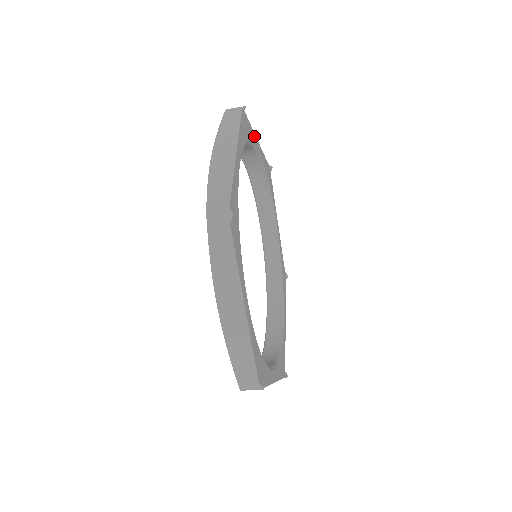
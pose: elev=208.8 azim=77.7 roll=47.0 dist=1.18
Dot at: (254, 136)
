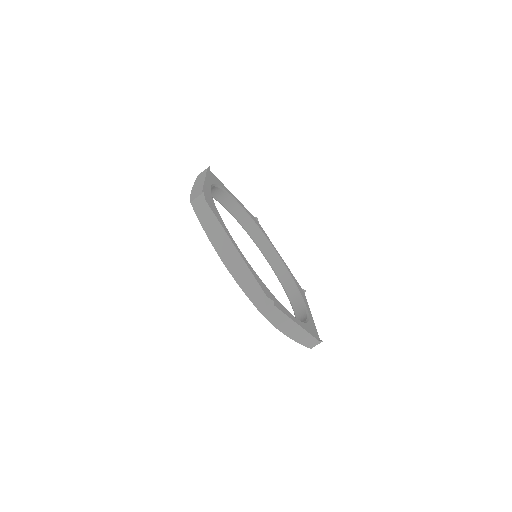
Dot at: occluded
